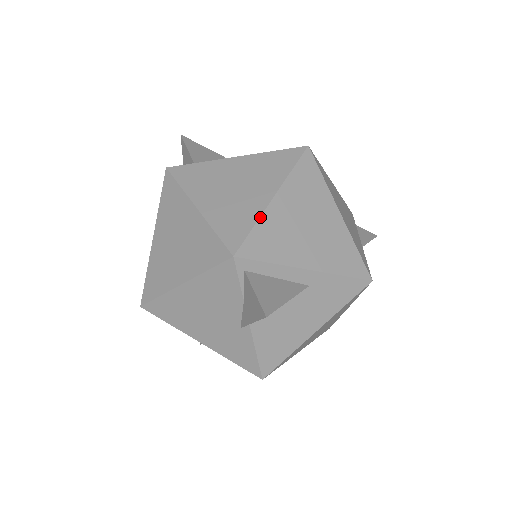
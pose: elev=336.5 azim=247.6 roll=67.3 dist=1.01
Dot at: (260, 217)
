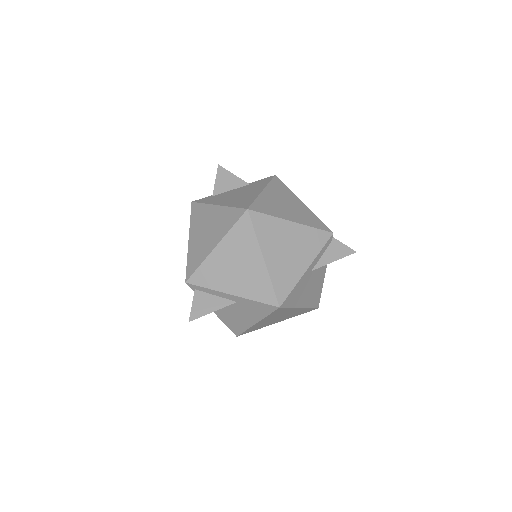
Dot at: (204, 260)
